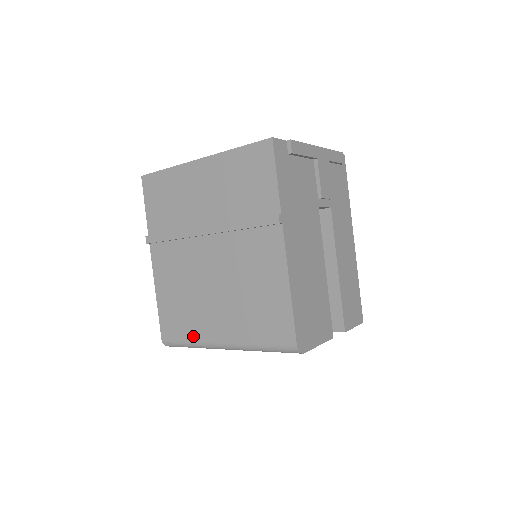
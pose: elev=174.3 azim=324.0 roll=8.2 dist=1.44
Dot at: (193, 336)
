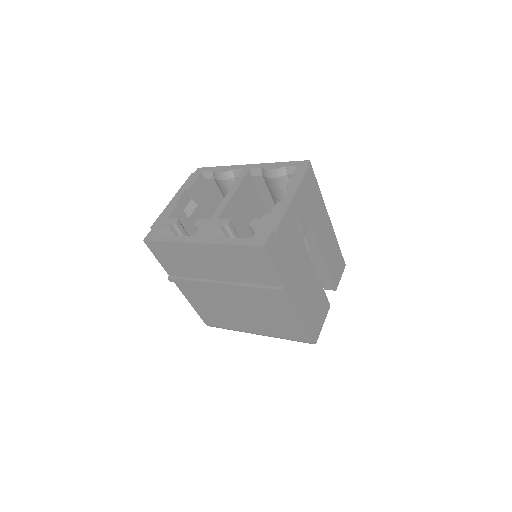
Dot at: (232, 328)
